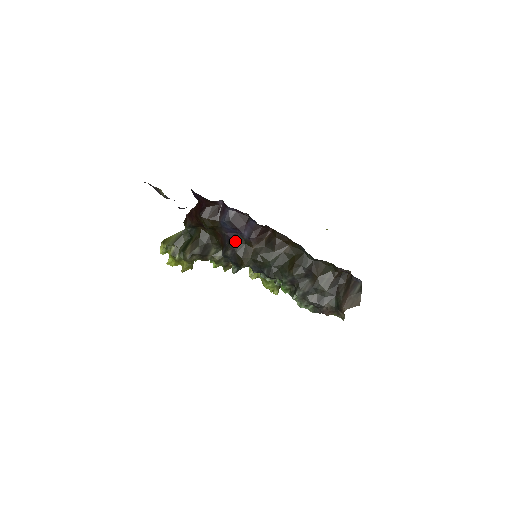
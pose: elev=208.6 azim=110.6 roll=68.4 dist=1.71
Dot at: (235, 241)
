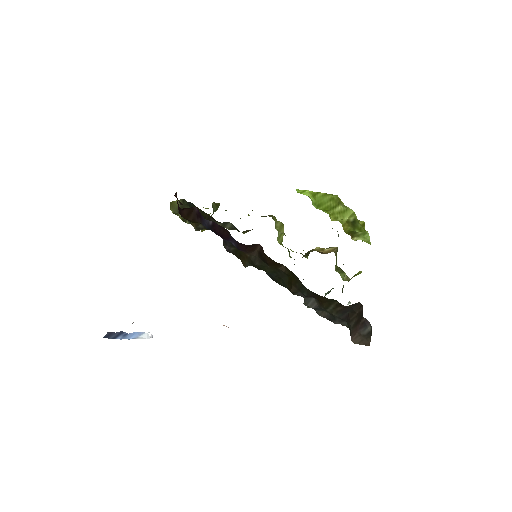
Dot at: (226, 244)
